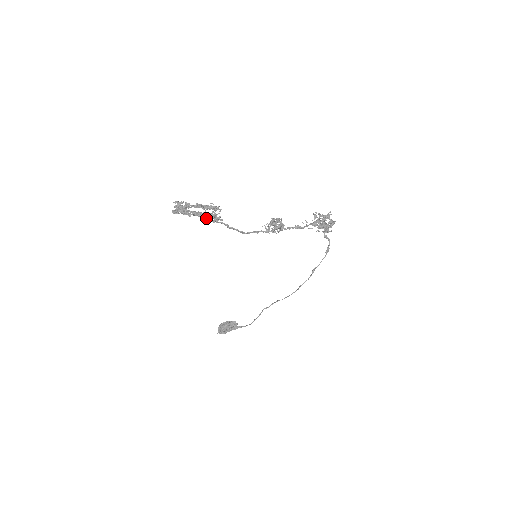
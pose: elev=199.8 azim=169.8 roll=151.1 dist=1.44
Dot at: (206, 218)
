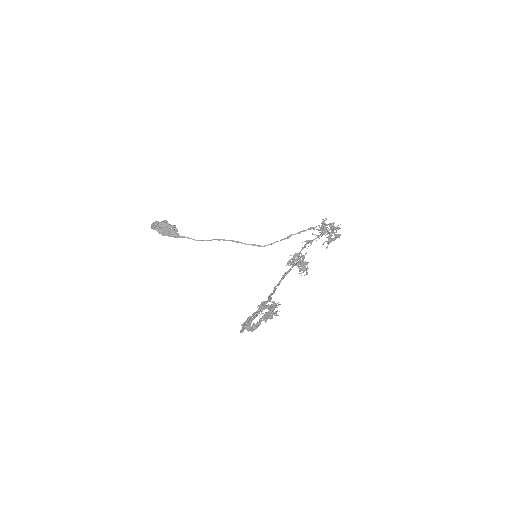
Dot at: (260, 310)
